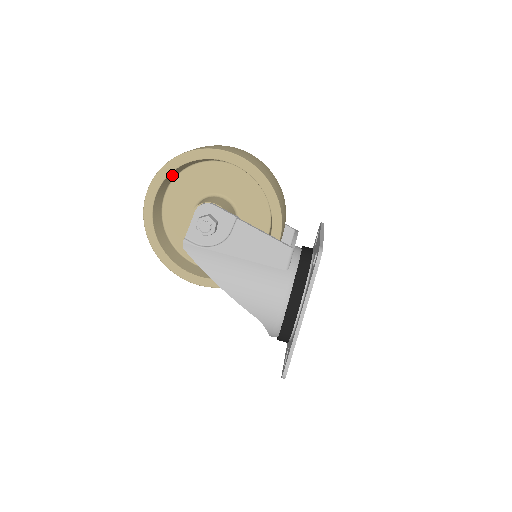
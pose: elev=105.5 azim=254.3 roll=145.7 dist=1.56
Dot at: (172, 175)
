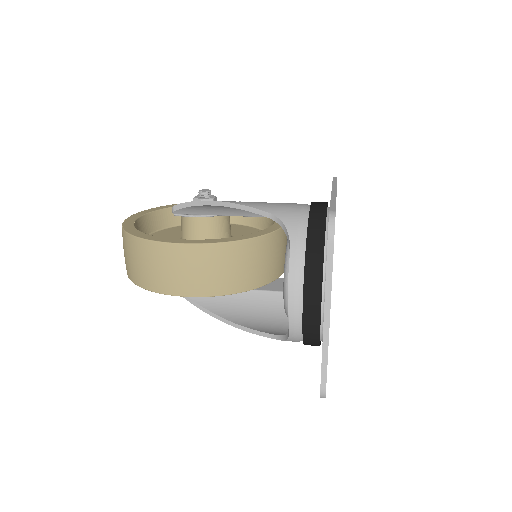
Dot at: (167, 218)
